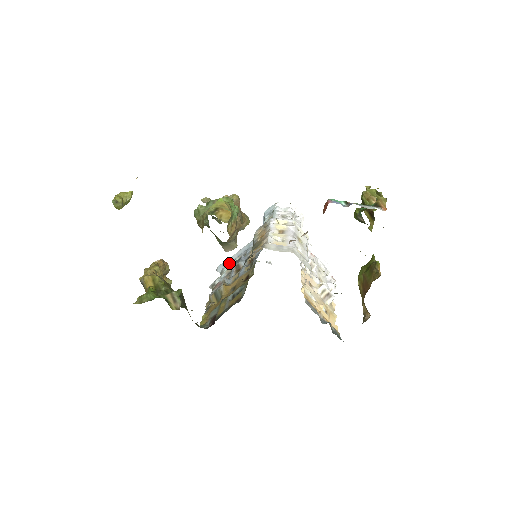
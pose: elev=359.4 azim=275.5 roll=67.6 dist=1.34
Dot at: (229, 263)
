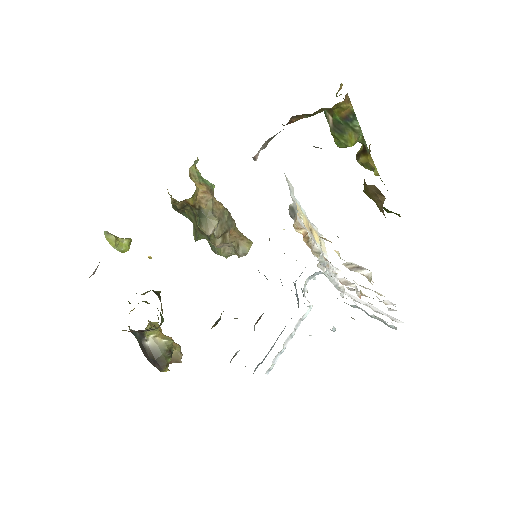
Dot at: (266, 356)
